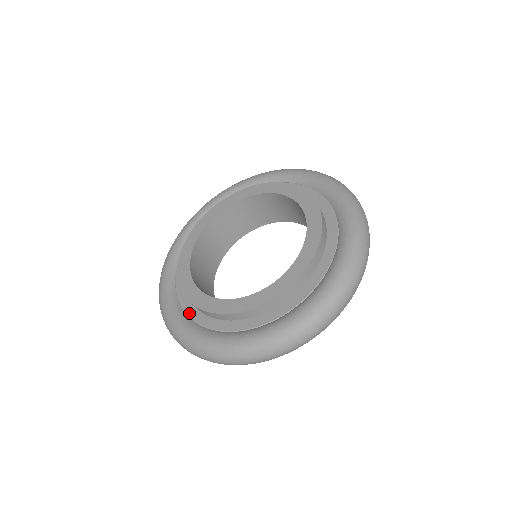
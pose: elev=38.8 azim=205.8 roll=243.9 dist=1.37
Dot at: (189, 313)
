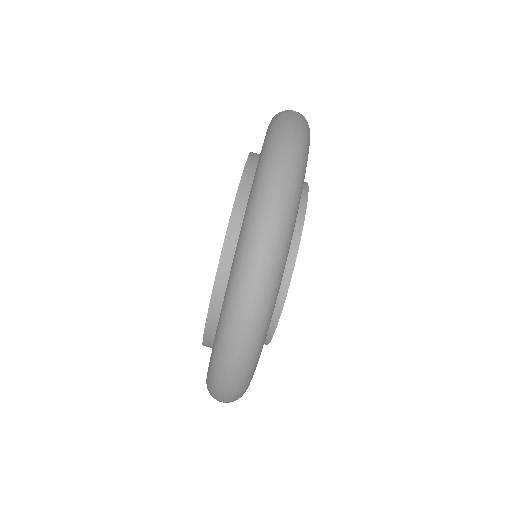
Dot at: occluded
